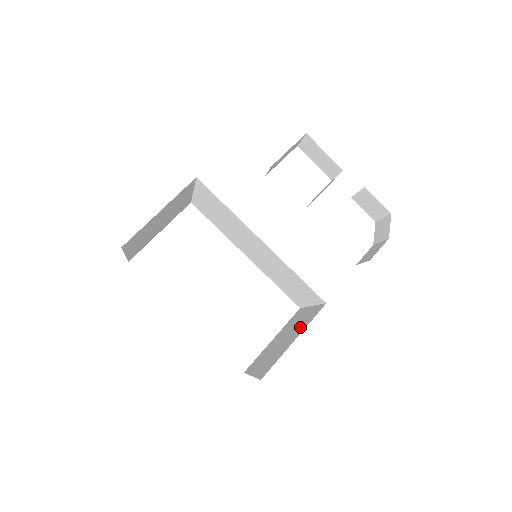
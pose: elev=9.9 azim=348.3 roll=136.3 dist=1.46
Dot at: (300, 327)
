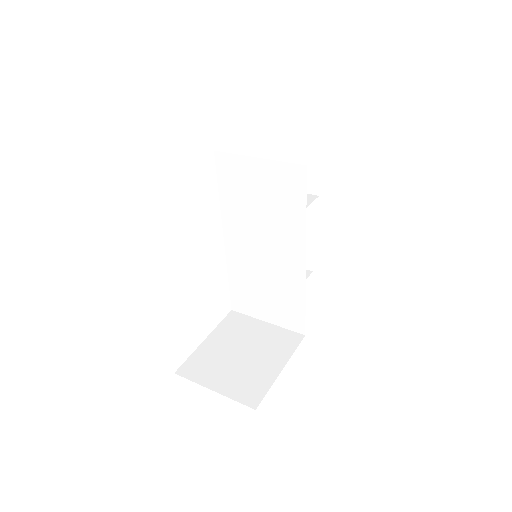
Dot at: (275, 350)
